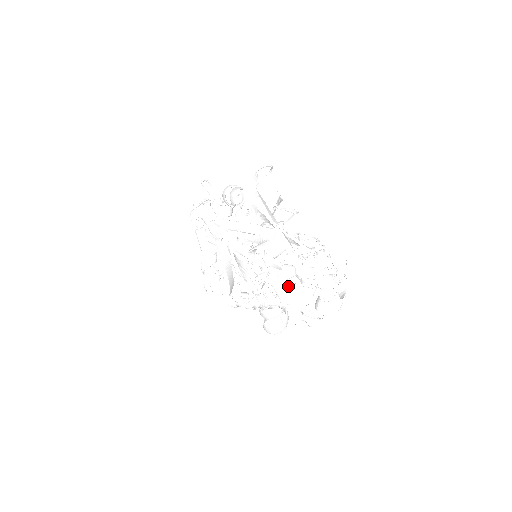
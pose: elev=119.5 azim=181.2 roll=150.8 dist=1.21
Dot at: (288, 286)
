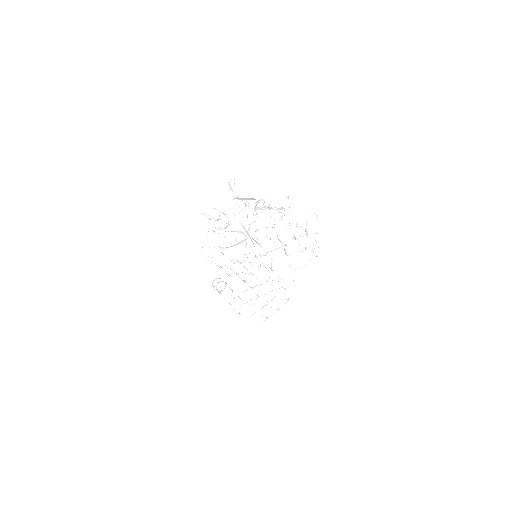
Dot at: occluded
